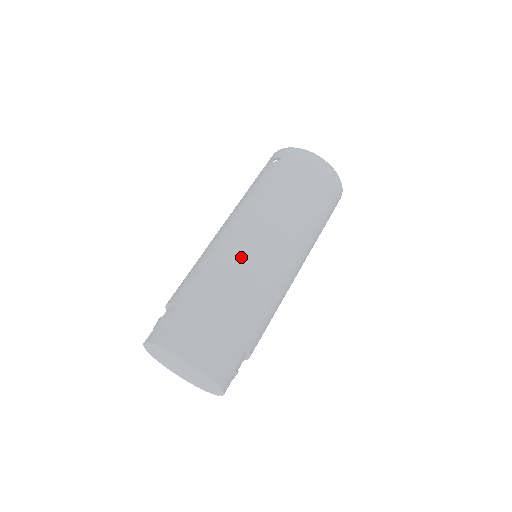
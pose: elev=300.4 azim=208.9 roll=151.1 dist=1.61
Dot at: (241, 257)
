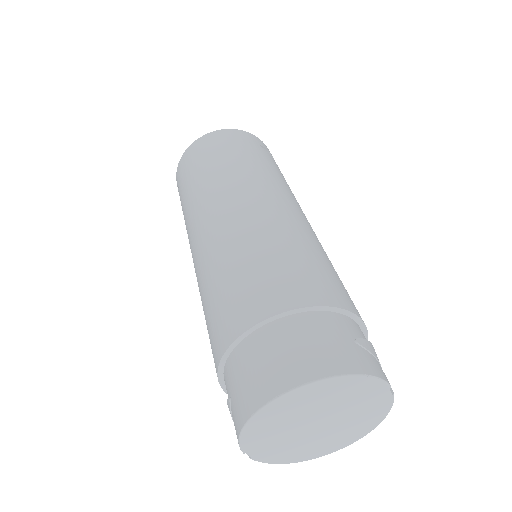
Dot at: (213, 262)
